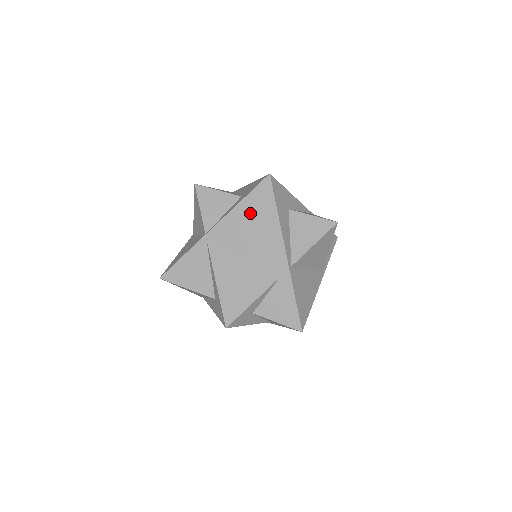
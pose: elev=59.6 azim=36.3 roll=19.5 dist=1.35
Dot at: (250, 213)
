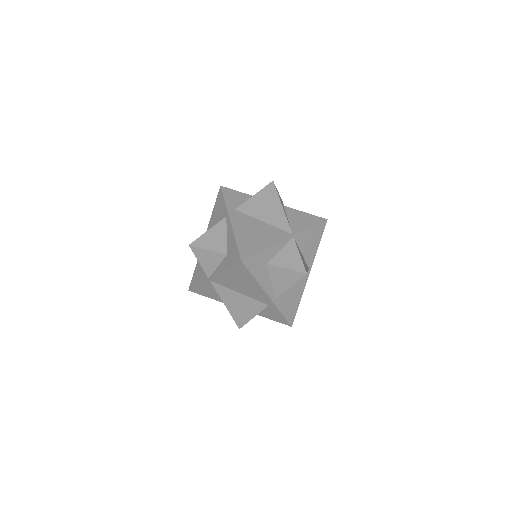
Dot at: (235, 276)
